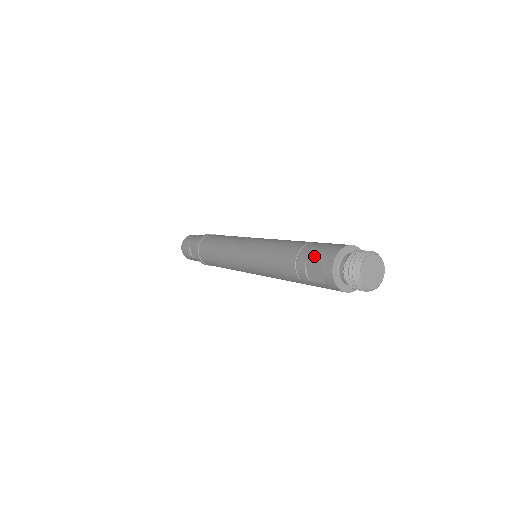
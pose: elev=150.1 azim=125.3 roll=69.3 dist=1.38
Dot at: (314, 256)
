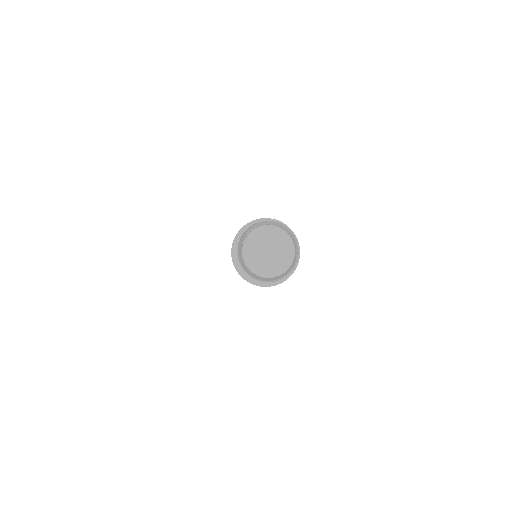
Dot at: occluded
